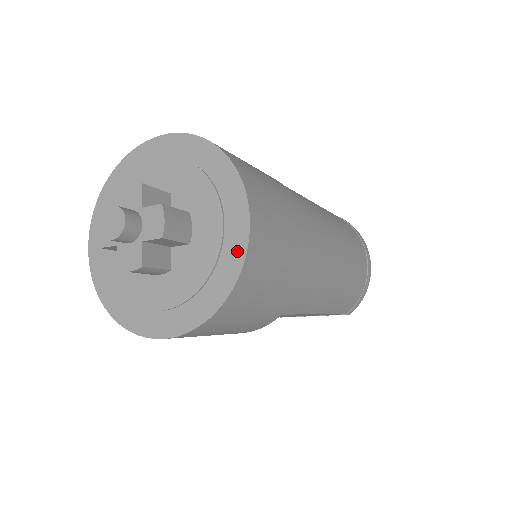
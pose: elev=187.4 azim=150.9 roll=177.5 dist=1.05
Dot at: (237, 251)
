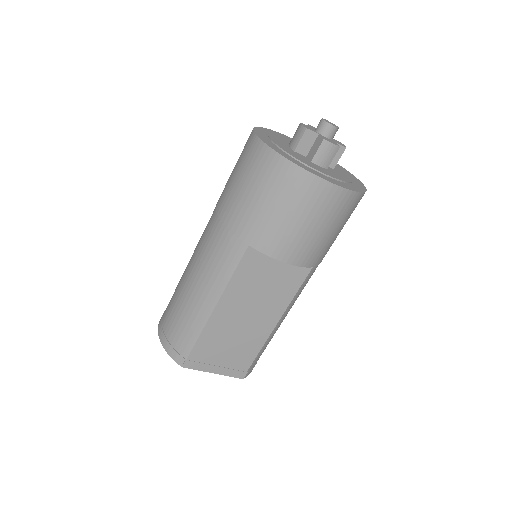
Dot at: (360, 184)
